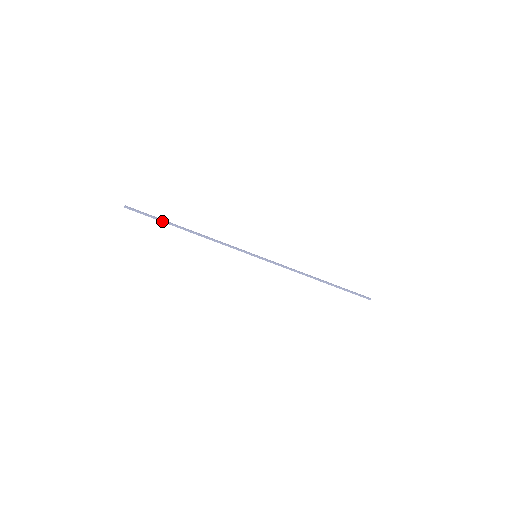
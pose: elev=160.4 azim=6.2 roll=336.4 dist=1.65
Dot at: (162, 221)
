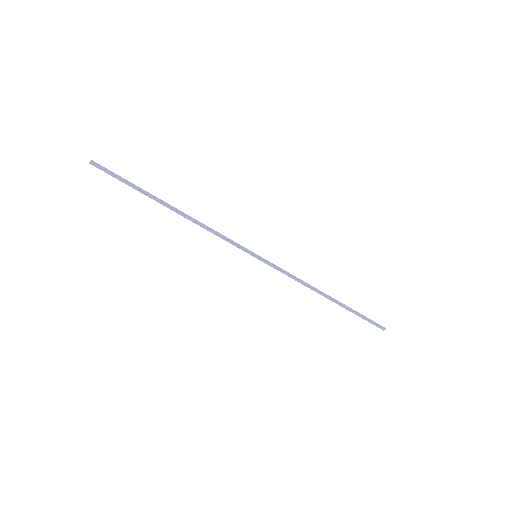
Dot at: (140, 189)
